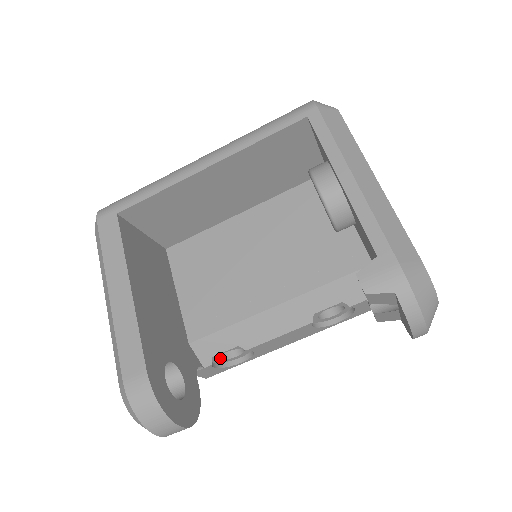
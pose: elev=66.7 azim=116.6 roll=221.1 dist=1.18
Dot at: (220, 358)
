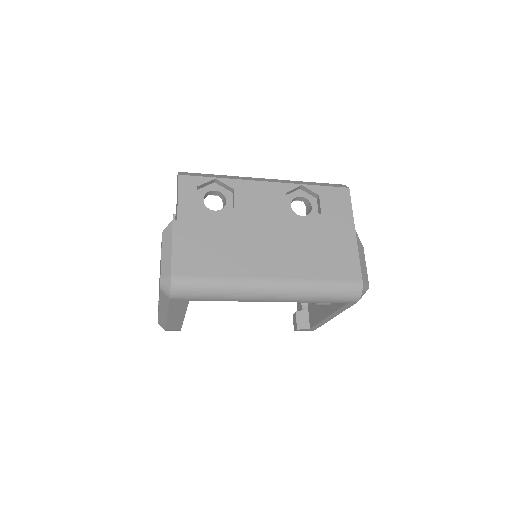
Dot at: occluded
